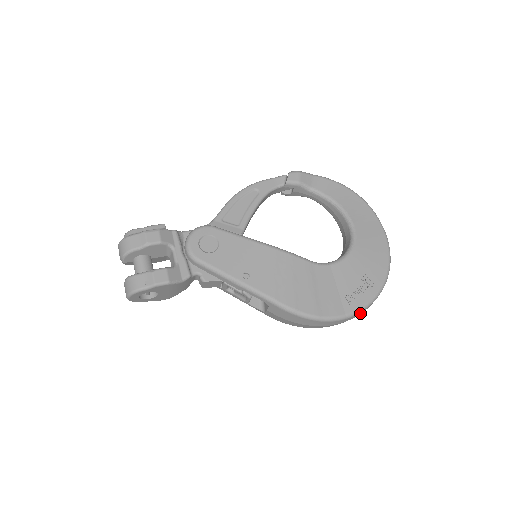
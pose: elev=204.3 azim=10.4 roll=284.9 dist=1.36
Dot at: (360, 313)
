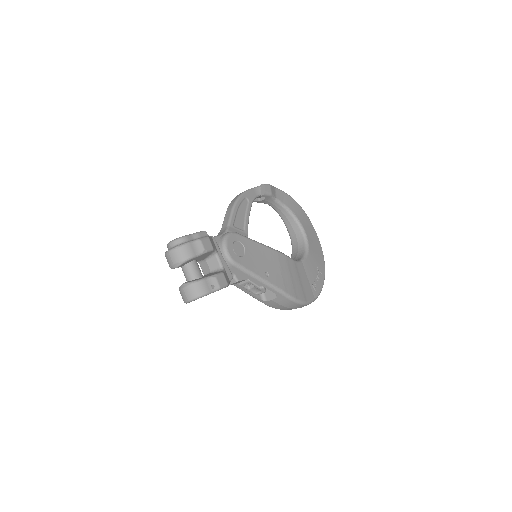
Dot at: occluded
